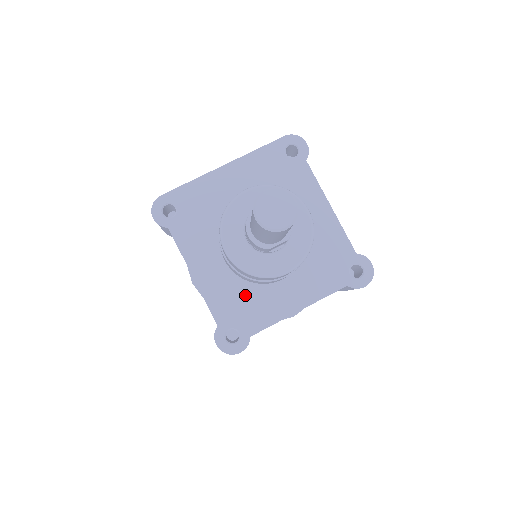
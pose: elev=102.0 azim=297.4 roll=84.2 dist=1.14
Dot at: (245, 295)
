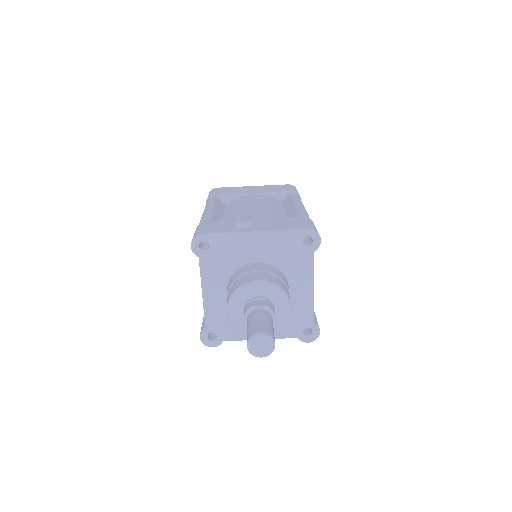
Dot at: occluded
